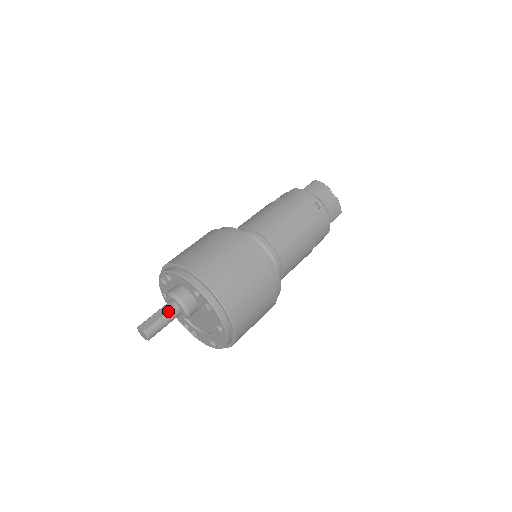
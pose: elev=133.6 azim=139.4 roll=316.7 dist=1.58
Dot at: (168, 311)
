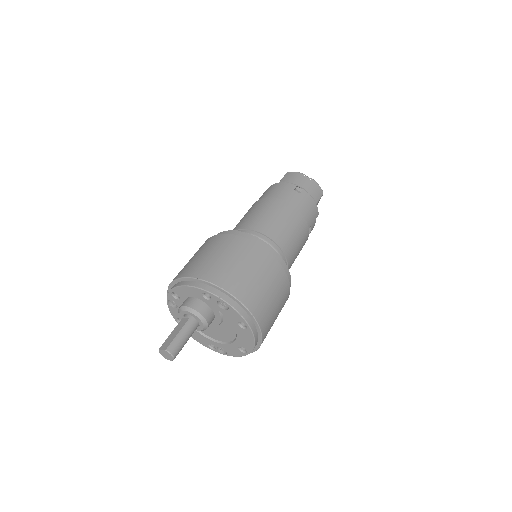
Dot at: (184, 325)
